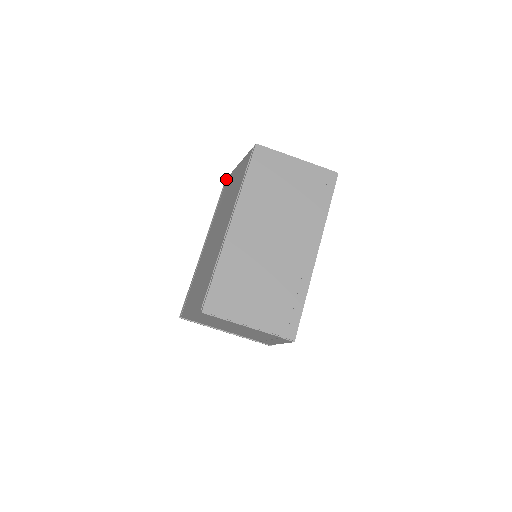
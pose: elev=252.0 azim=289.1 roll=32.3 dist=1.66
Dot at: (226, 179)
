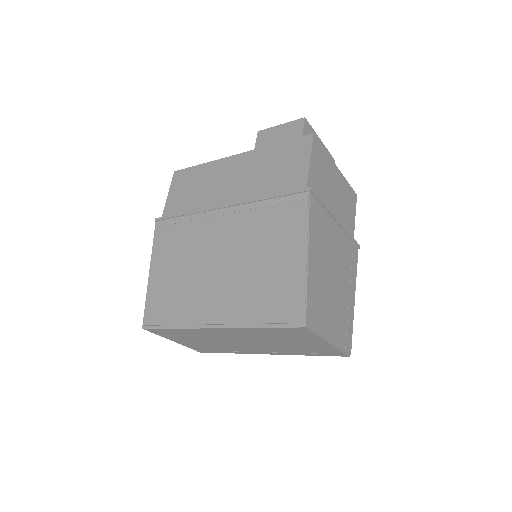
Dot at: (306, 198)
